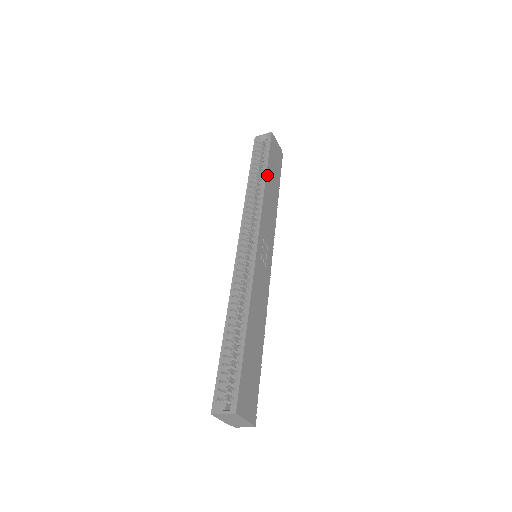
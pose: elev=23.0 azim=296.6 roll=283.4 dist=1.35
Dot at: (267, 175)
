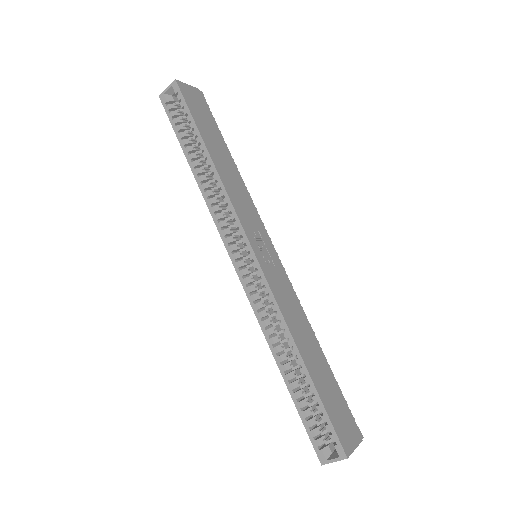
Dot at: (208, 149)
